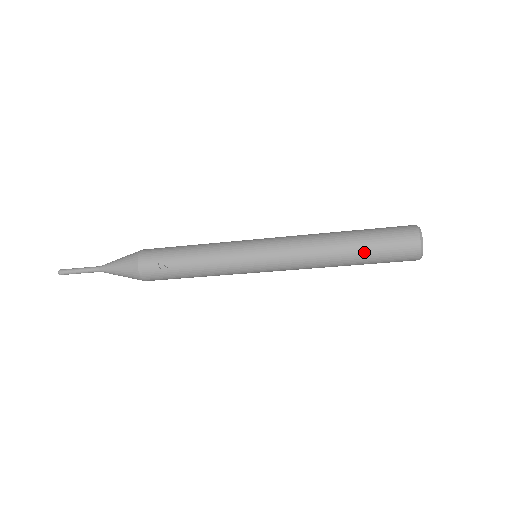
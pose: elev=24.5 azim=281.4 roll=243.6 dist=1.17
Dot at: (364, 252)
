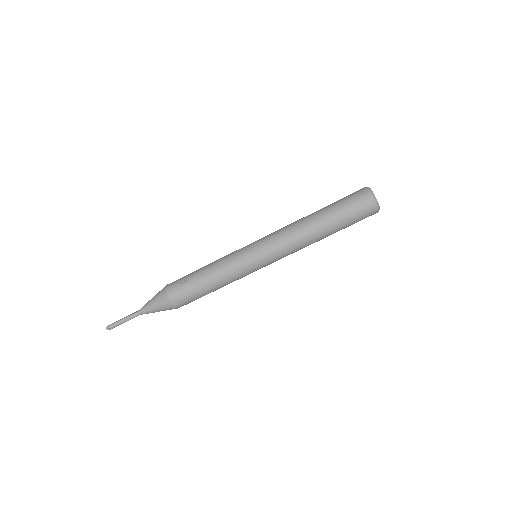
Dot at: (332, 213)
